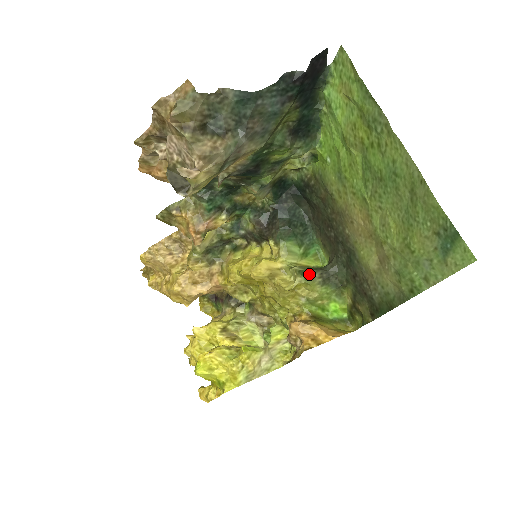
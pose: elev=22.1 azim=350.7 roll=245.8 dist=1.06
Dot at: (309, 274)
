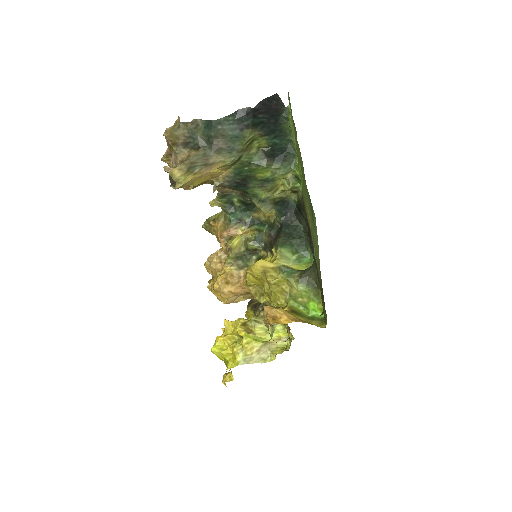
Dot at: (291, 273)
